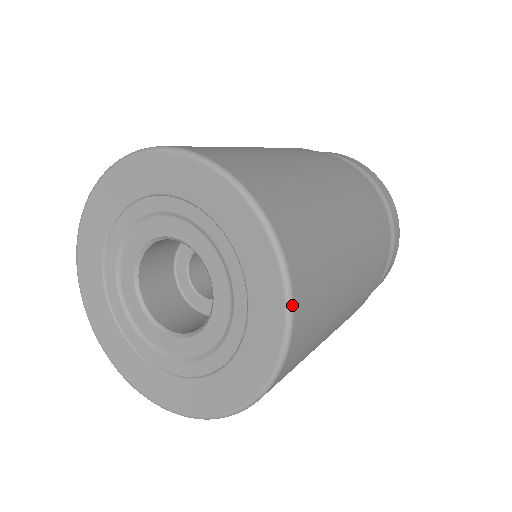
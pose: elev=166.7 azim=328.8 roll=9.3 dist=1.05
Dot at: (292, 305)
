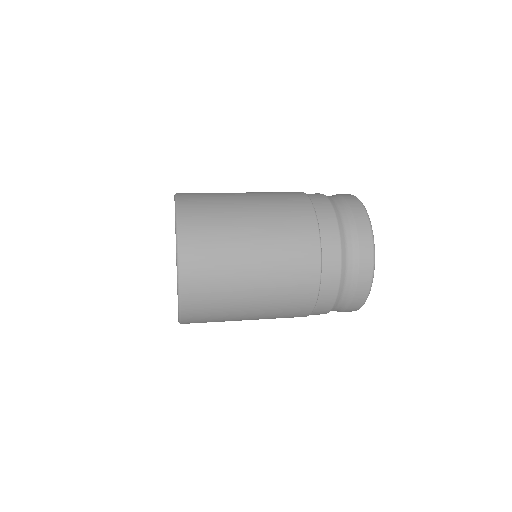
Dot at: (178, 267)
